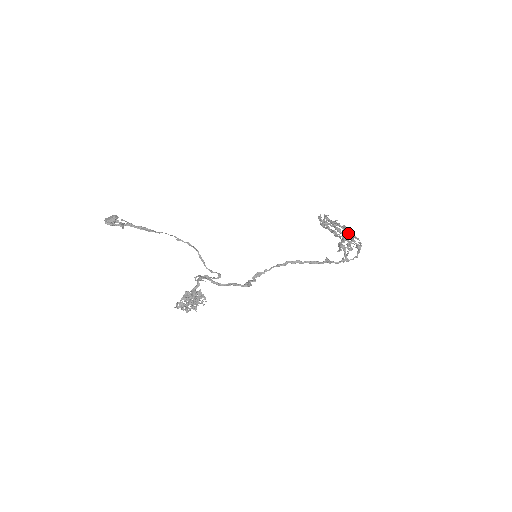
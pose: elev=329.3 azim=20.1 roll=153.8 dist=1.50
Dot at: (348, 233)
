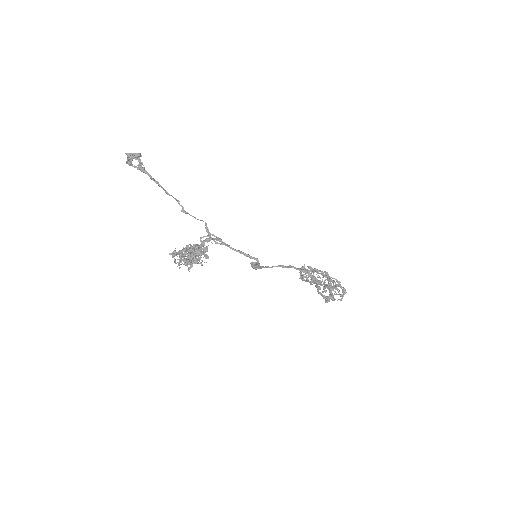
Dot at: occluded
